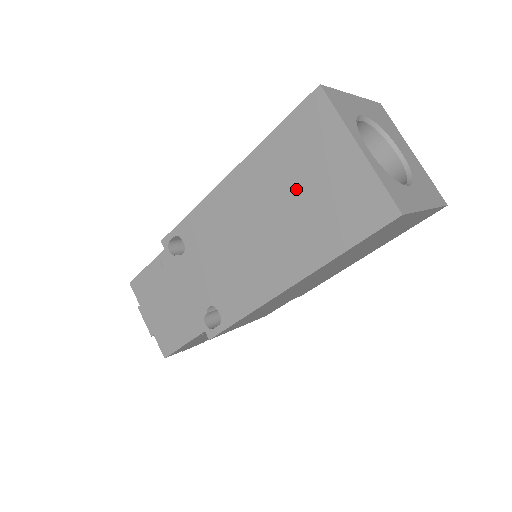
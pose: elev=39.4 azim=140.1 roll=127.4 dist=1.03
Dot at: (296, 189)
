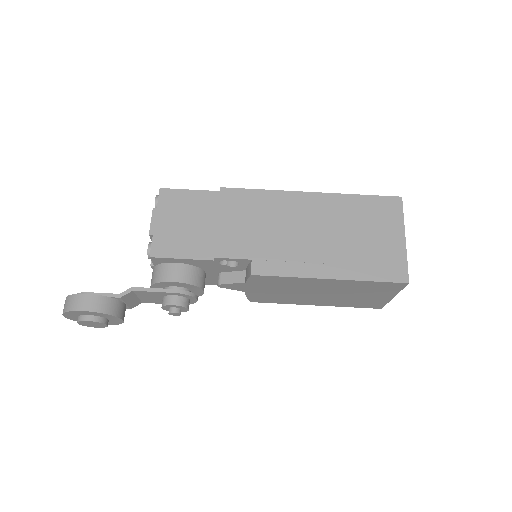
Dot at: occluded
